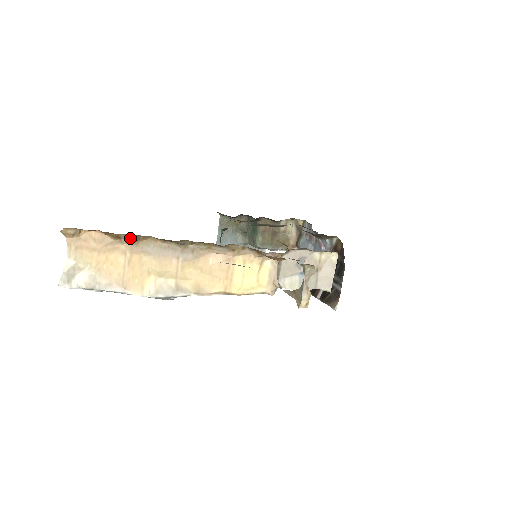
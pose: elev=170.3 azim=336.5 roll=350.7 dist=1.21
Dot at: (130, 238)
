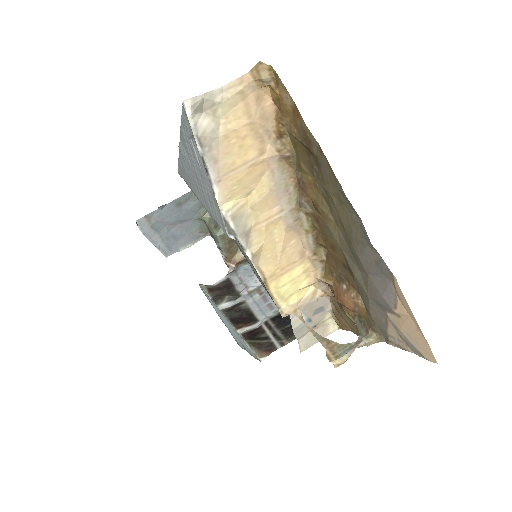
Dot at: (285, 149)
